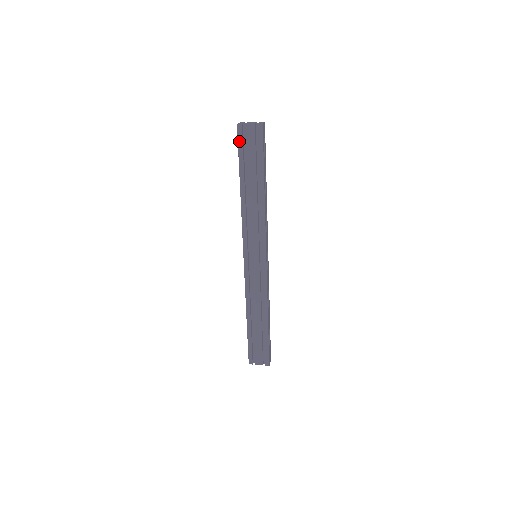
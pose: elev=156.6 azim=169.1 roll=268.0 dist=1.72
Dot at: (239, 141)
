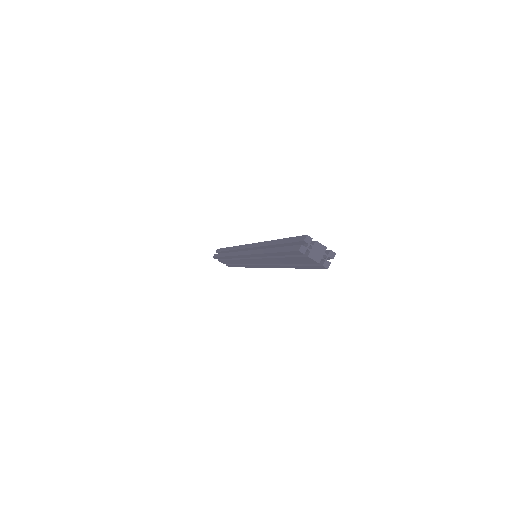
Dot at: (291, 252)
